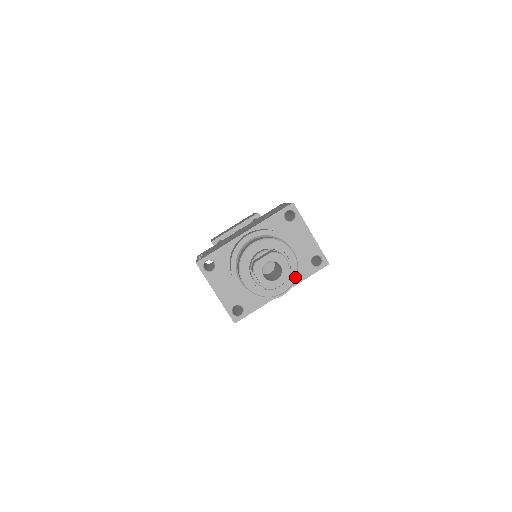
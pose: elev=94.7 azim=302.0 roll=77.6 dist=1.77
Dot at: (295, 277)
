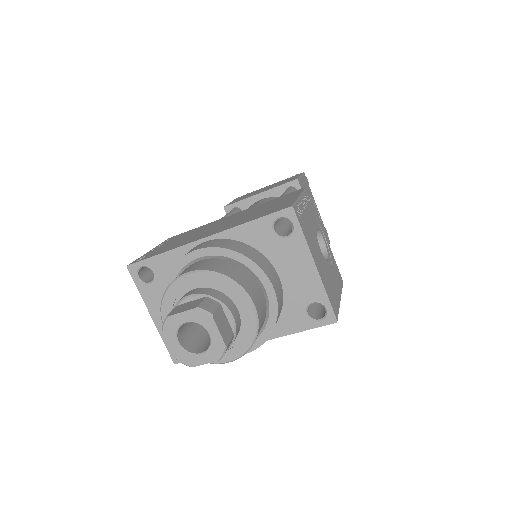
Dot at: (250, 345)
